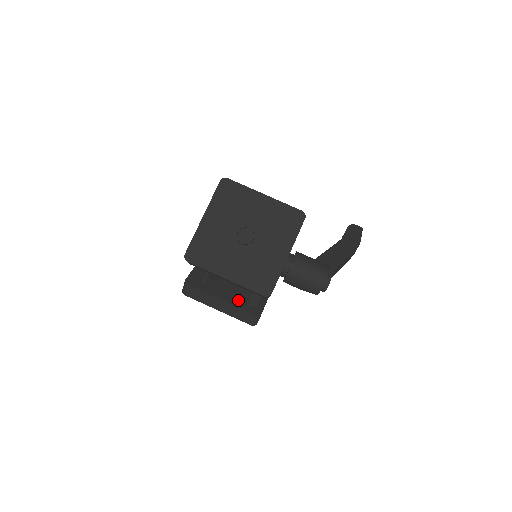
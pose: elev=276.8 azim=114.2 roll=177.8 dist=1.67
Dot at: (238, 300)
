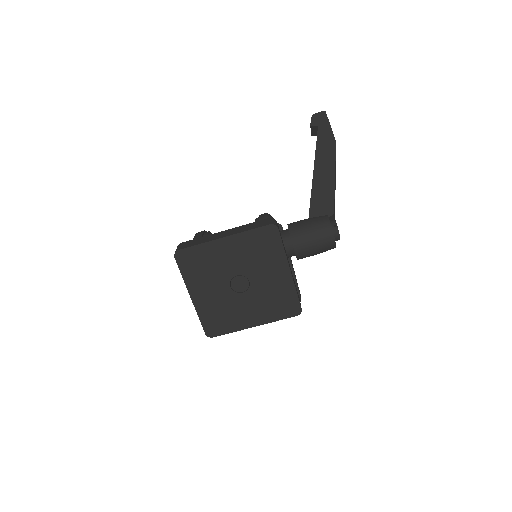
Dot at: occluded
